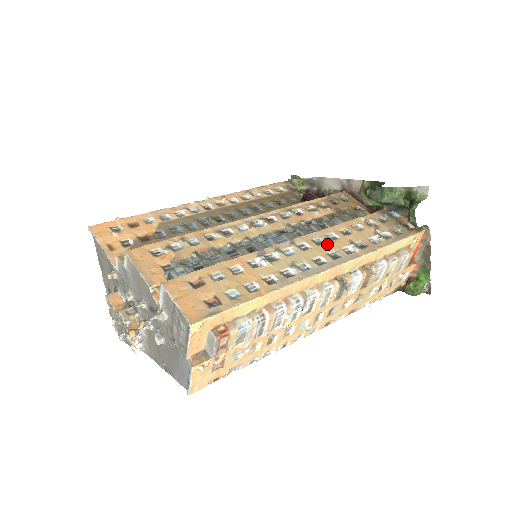
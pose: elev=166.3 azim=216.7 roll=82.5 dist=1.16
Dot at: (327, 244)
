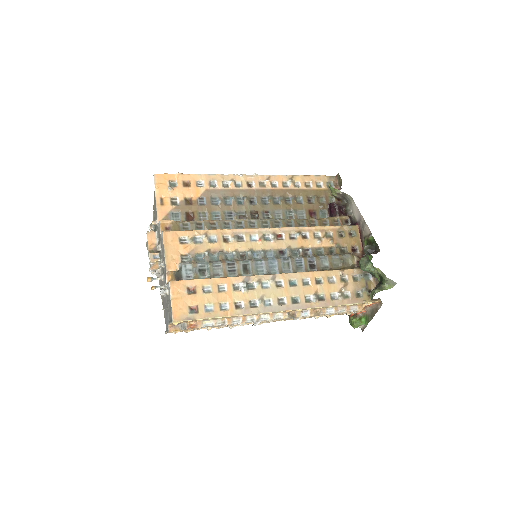
Dot at: (297, 288)
